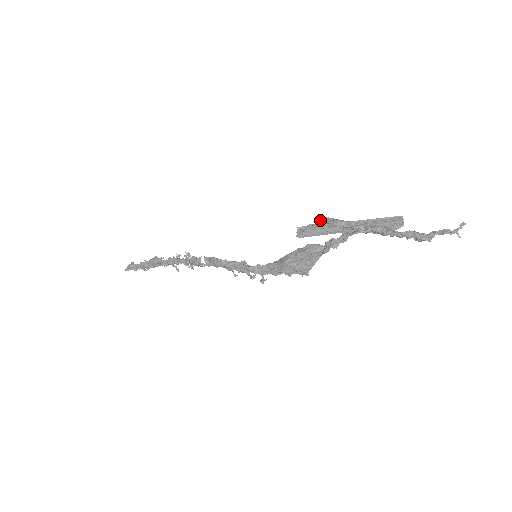
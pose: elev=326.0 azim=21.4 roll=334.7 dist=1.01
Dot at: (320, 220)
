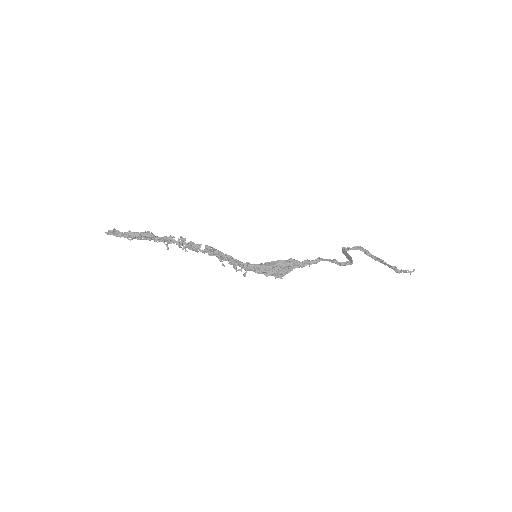
Dot at: (356, 247)
